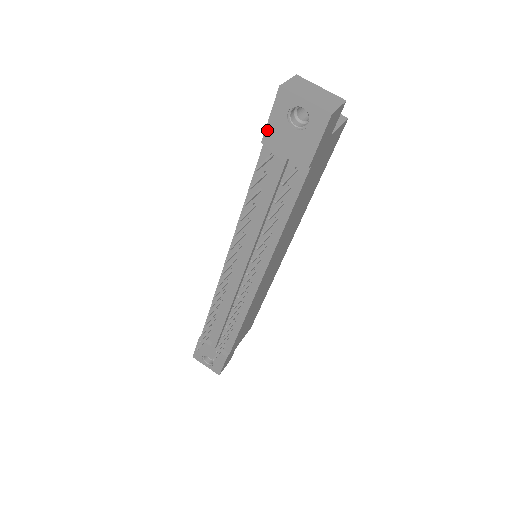
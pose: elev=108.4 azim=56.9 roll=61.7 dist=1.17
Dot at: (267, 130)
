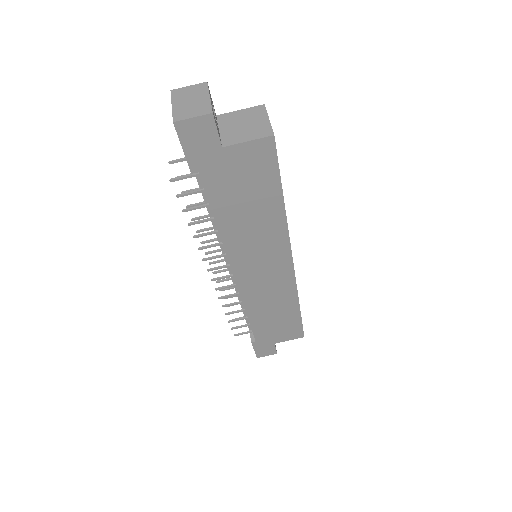
Dot at: occluded
